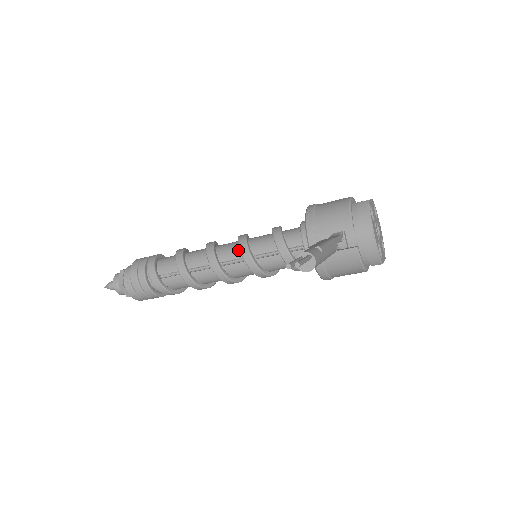
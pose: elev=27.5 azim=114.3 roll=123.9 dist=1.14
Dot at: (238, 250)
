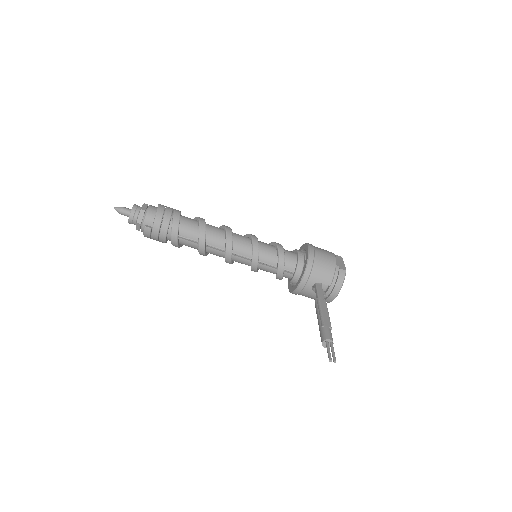
Dot at: (249, 251)
